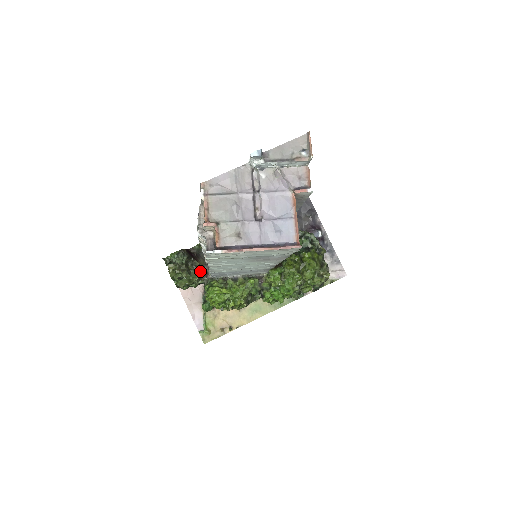
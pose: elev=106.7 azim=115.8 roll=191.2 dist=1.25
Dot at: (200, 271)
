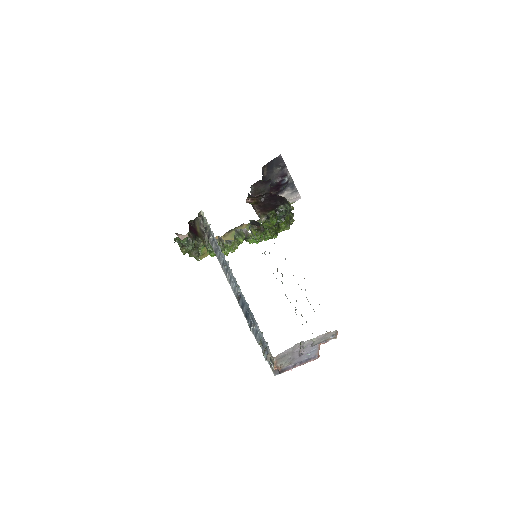
Dot at: (204, 244)
